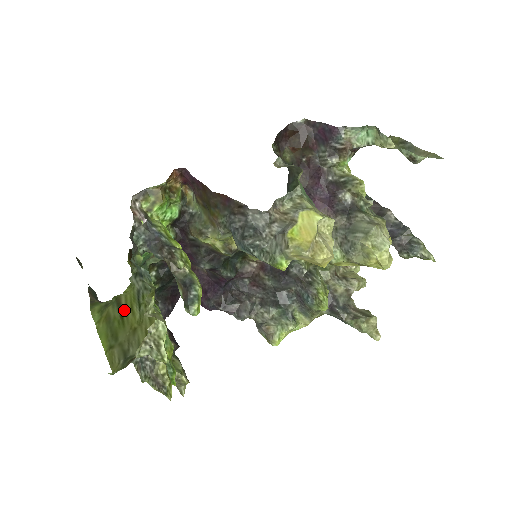
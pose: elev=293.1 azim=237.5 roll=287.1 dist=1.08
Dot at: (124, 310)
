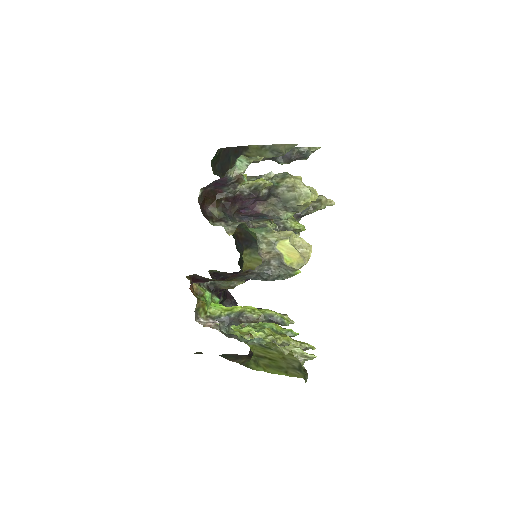
Dot at: (267, 356)
